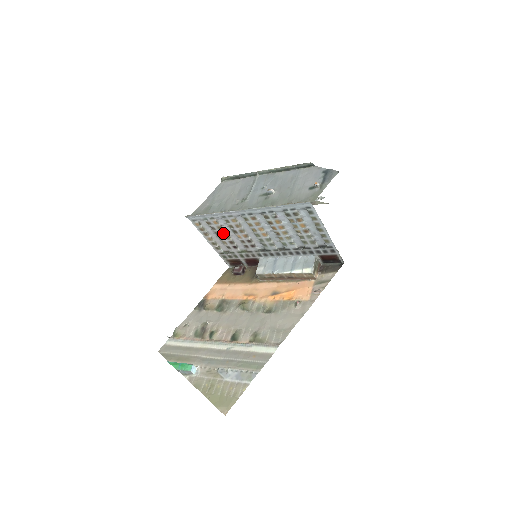
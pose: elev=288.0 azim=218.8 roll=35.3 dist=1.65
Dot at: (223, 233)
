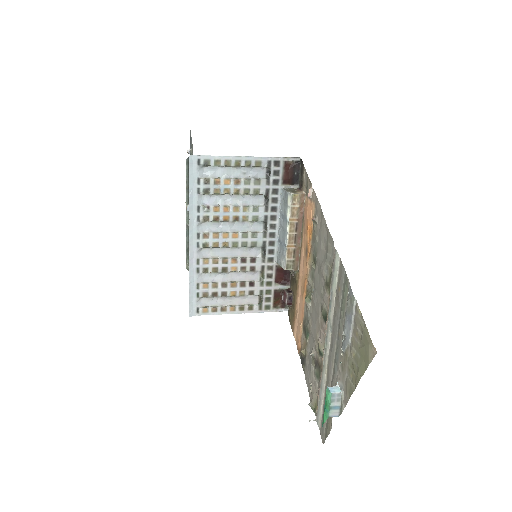
Dot at: (225, 286)
